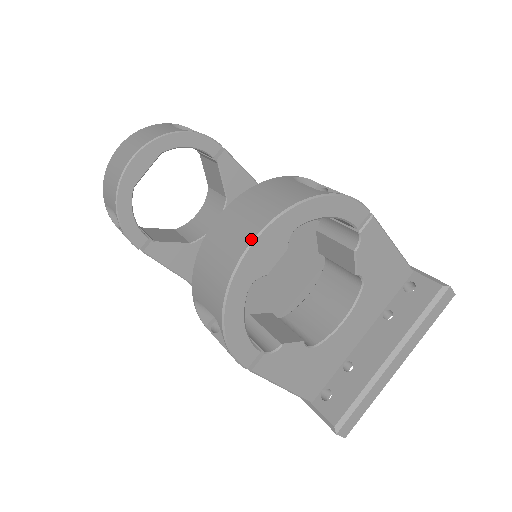
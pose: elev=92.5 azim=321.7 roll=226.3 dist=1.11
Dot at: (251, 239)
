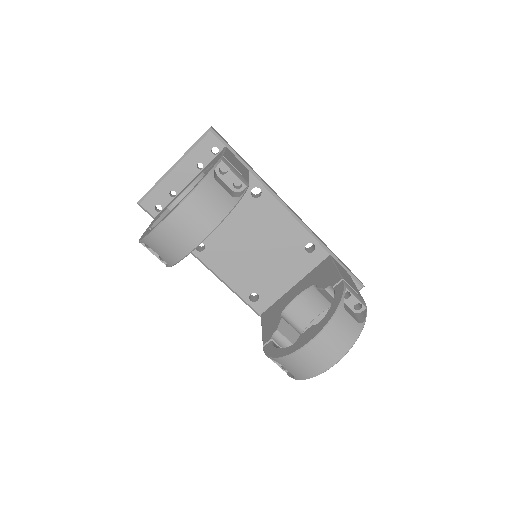
Dot at: (333, 365)
